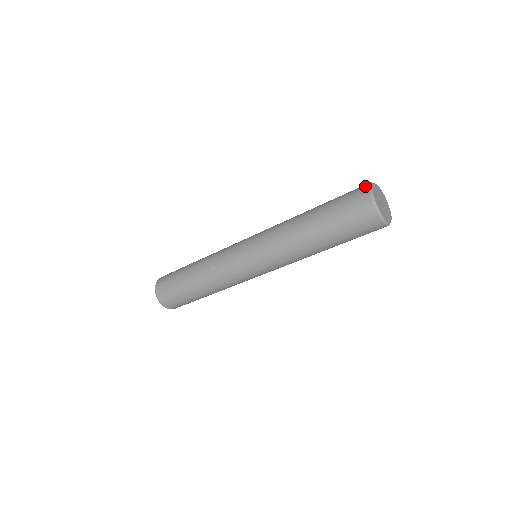
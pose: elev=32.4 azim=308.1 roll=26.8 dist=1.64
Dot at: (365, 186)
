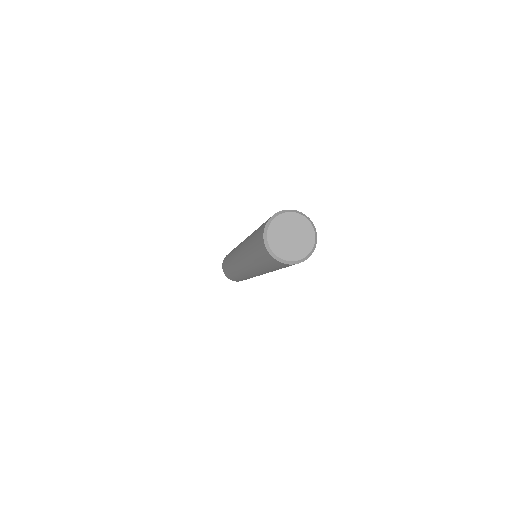
Dot at: (264, 226)
